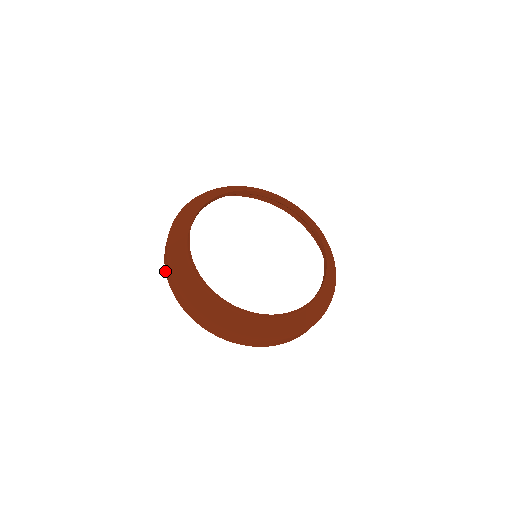
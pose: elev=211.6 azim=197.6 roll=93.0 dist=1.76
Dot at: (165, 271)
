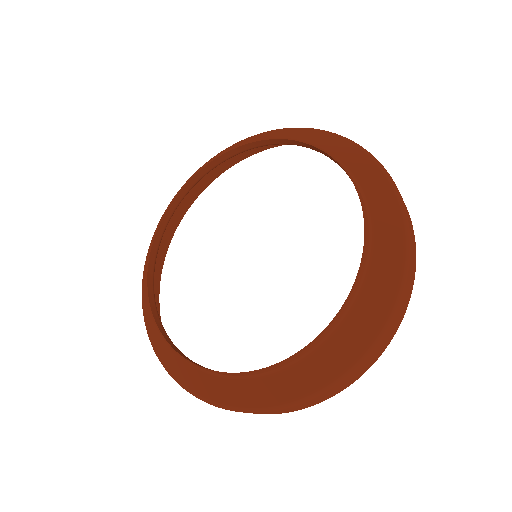
Dot at: occluded
